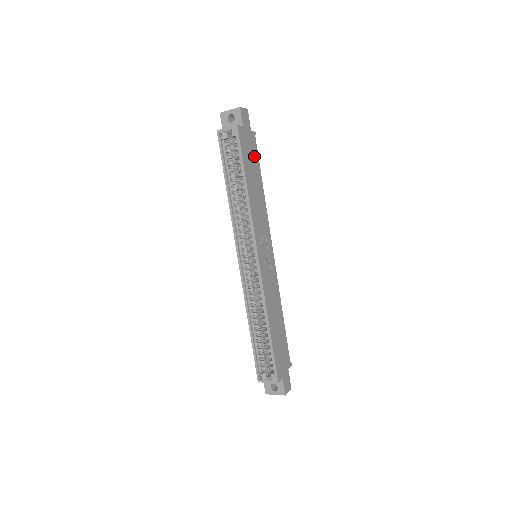
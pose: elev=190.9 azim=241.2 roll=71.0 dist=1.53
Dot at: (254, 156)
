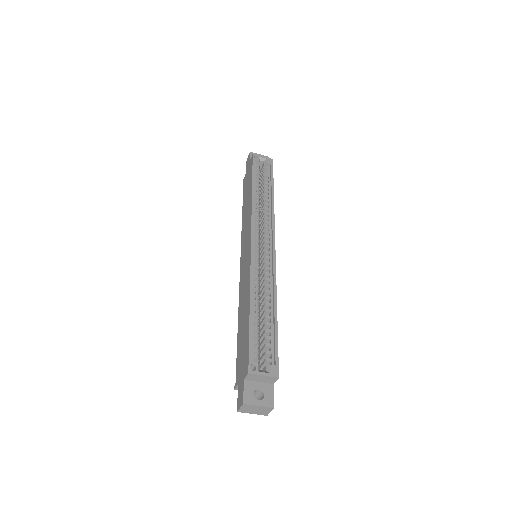
Dot at: occluded
